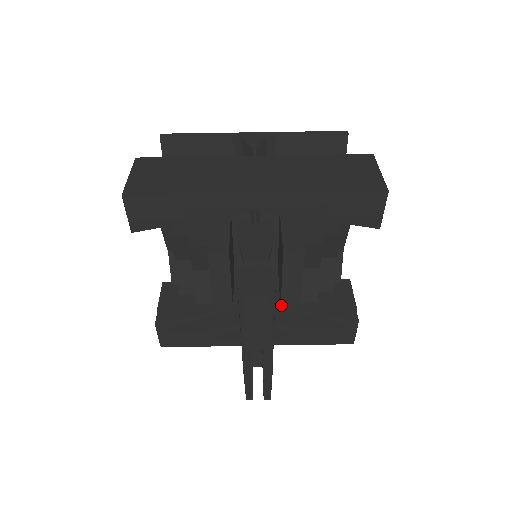
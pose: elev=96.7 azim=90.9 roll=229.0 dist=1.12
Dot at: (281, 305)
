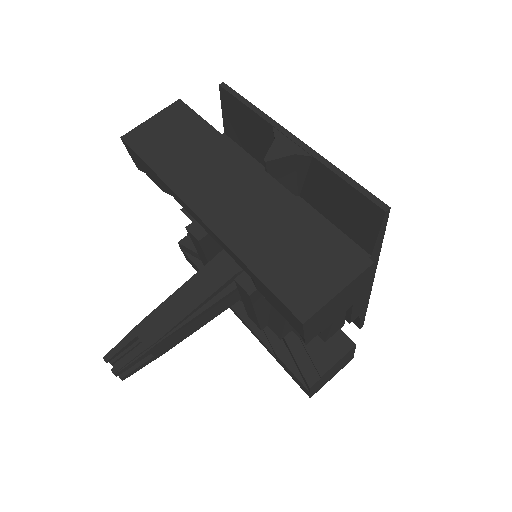
Dot at: (248, 314)
